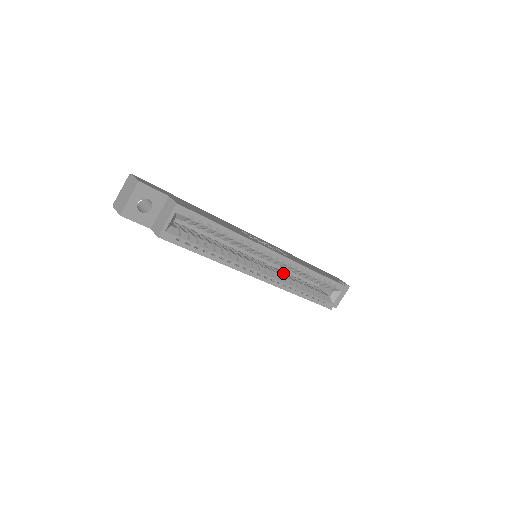
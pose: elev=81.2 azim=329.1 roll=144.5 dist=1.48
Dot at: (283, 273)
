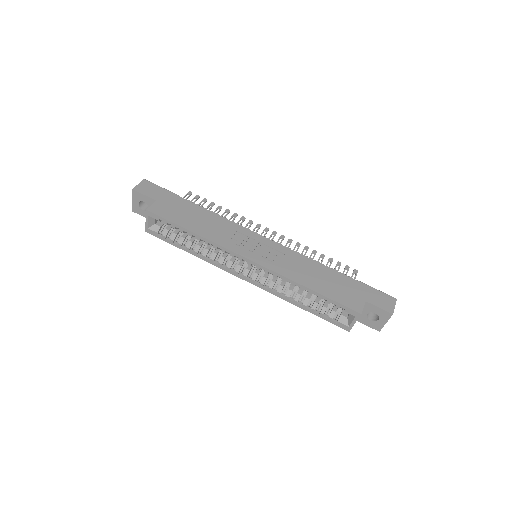
Dot at: occluded
